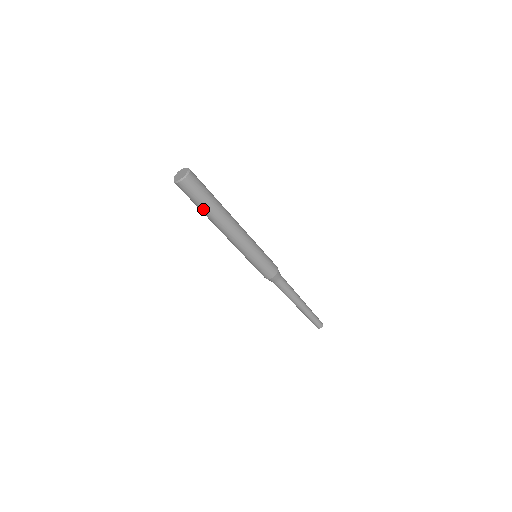
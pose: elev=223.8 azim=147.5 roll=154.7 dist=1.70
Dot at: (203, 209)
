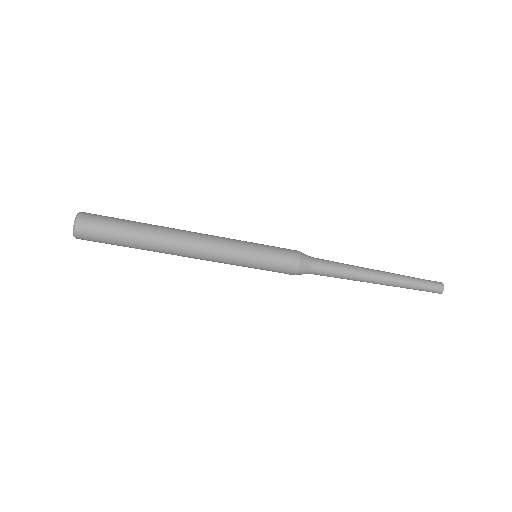
Dot at: (131, 243)
